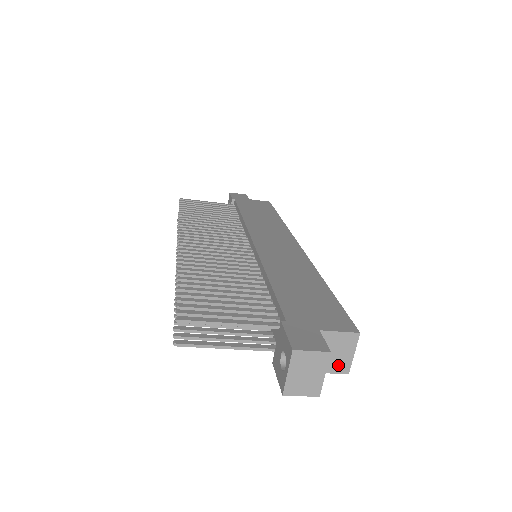
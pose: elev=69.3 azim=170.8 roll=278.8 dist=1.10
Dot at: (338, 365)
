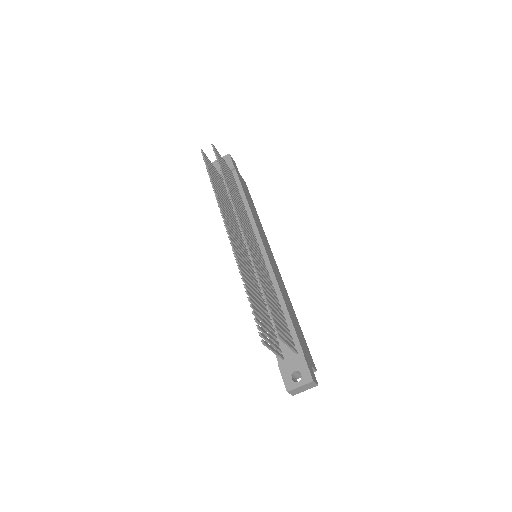
Dot at: occluded
